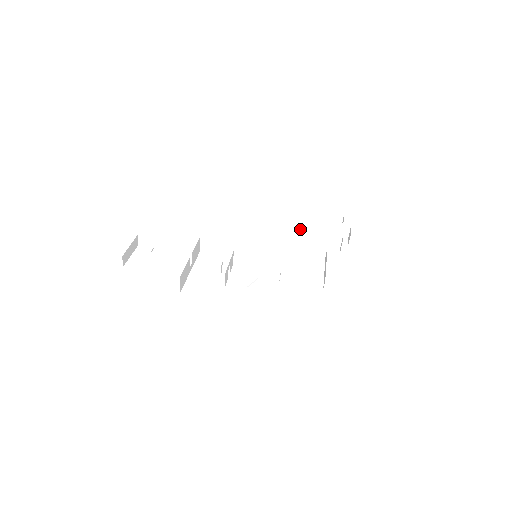
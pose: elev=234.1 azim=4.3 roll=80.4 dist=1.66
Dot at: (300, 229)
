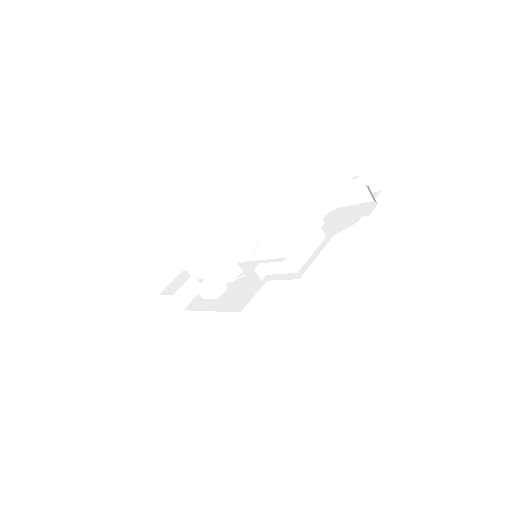
Dot at: (324, 209)
